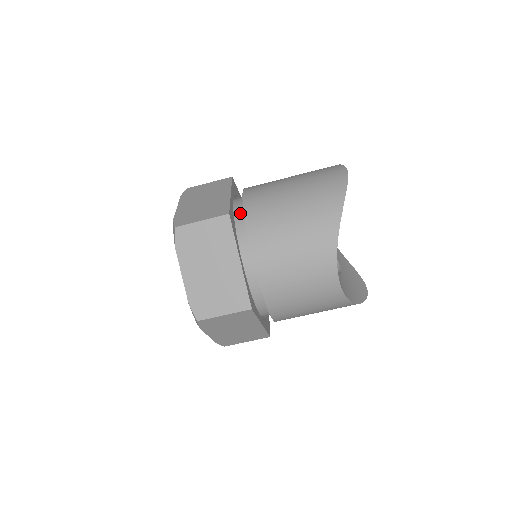
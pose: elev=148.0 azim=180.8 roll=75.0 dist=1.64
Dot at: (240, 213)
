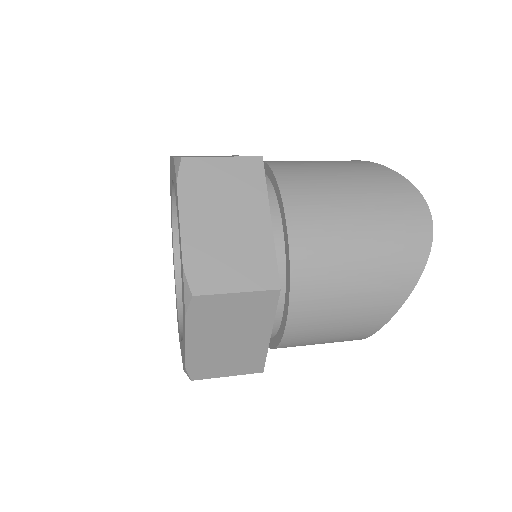
Dot at: (278, 253)
